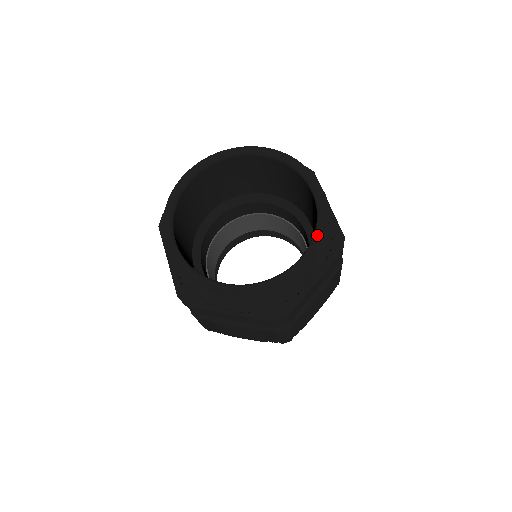
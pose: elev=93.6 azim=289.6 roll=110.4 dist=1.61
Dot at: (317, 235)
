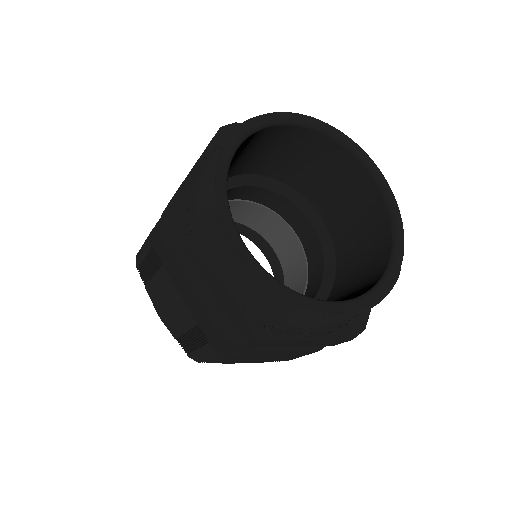
Dot at: (364, 299)
